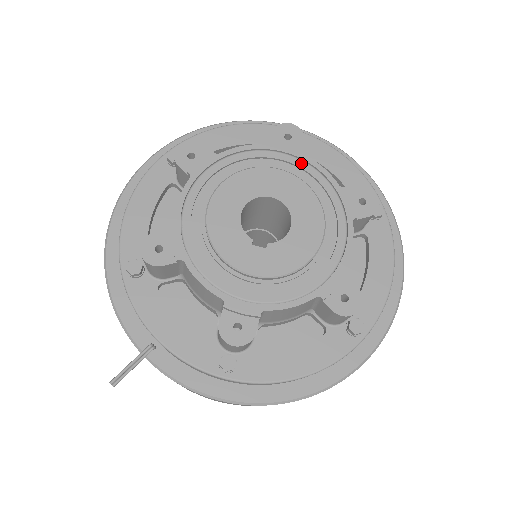
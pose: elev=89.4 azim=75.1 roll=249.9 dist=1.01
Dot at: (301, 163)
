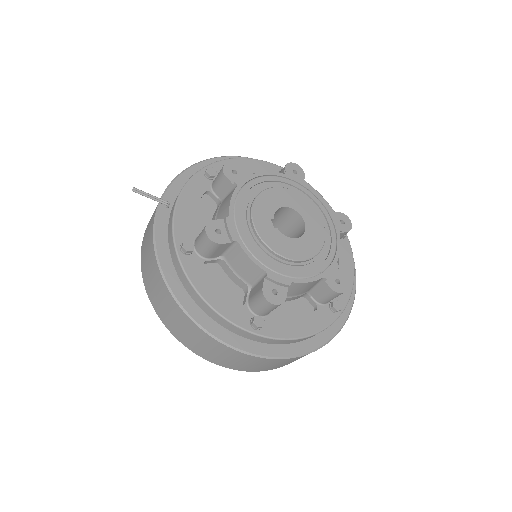
Dot at: (334, 233)
